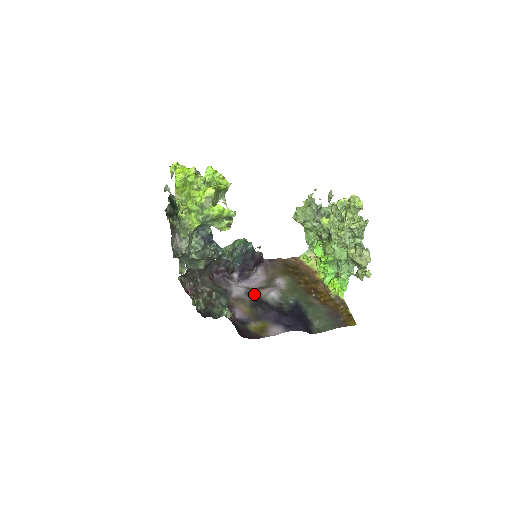
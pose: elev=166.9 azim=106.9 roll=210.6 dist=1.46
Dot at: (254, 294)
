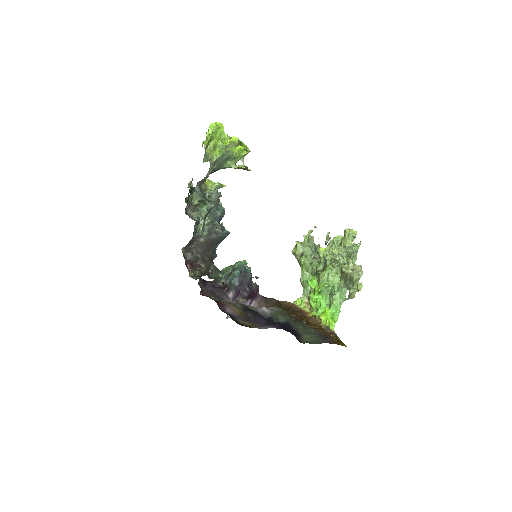
Dot at: (246, 306)
